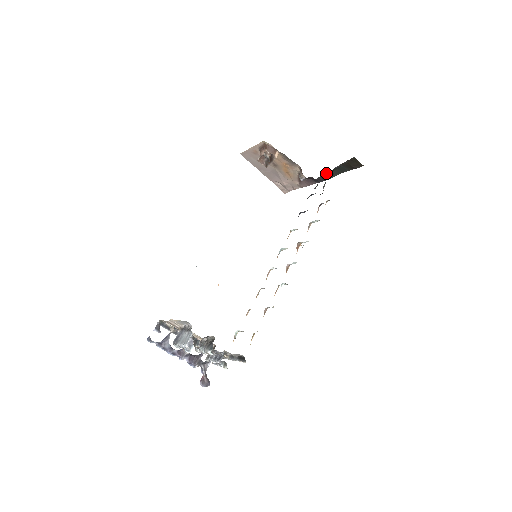
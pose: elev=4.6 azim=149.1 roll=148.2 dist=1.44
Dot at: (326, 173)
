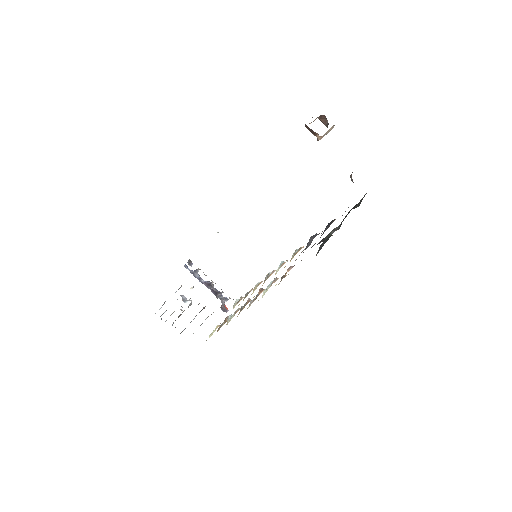
Dot at: occluded
